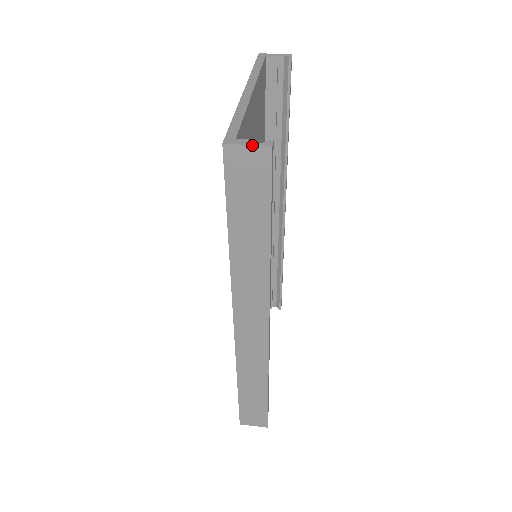
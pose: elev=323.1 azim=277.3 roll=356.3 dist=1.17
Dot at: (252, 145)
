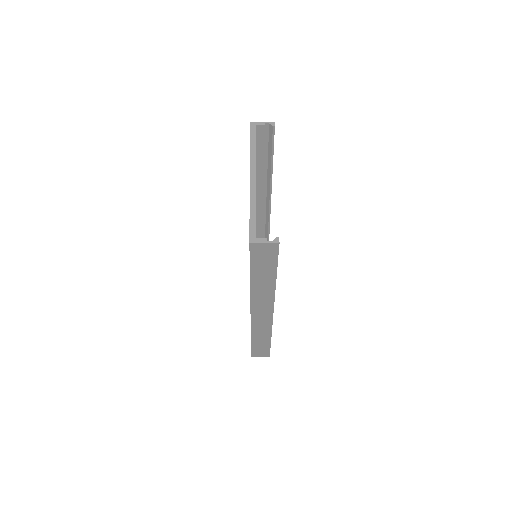
Dot at: (267, 243)
